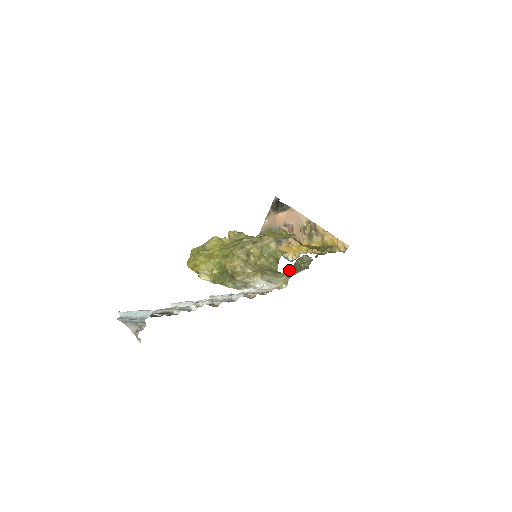
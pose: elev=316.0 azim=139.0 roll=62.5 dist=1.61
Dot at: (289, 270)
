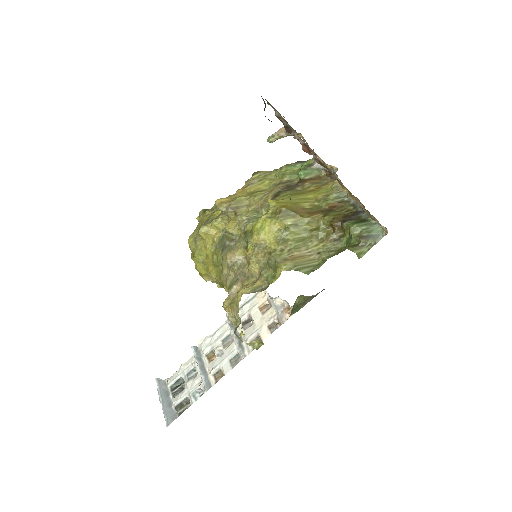
Dot at: occluded
